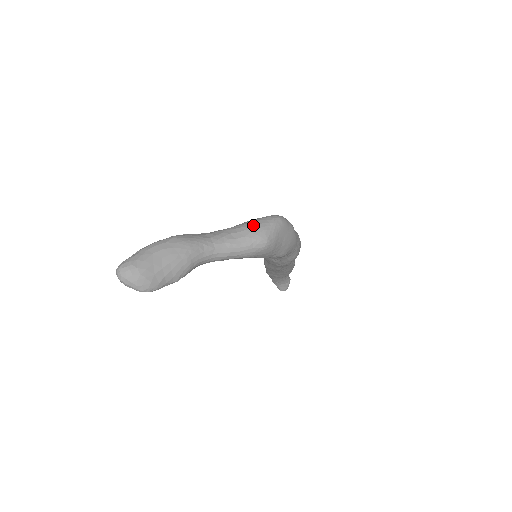
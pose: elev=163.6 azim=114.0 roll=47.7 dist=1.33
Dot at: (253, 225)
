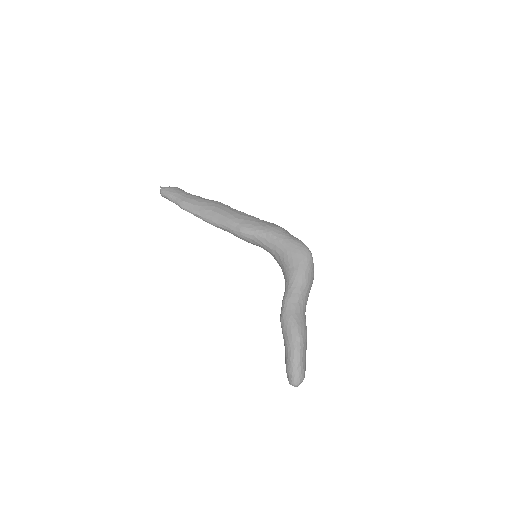
Dot at: (310, 277)
